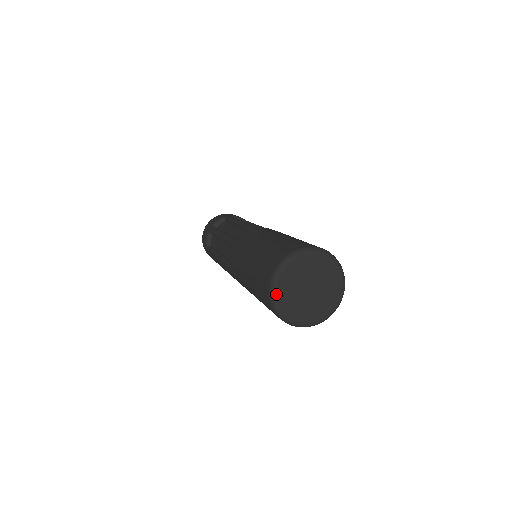
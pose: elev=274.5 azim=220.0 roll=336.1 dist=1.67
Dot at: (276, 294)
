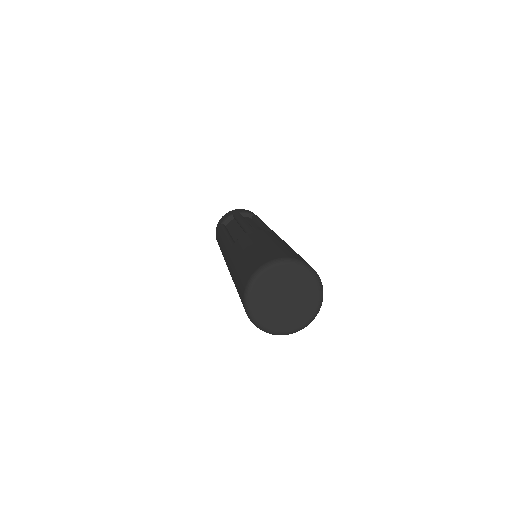
Dot at: (258, 278)
